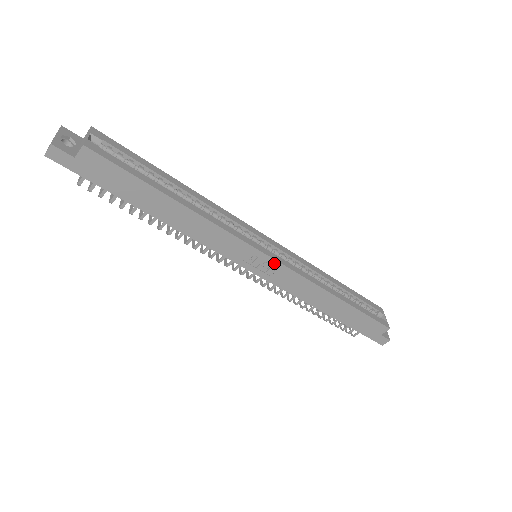
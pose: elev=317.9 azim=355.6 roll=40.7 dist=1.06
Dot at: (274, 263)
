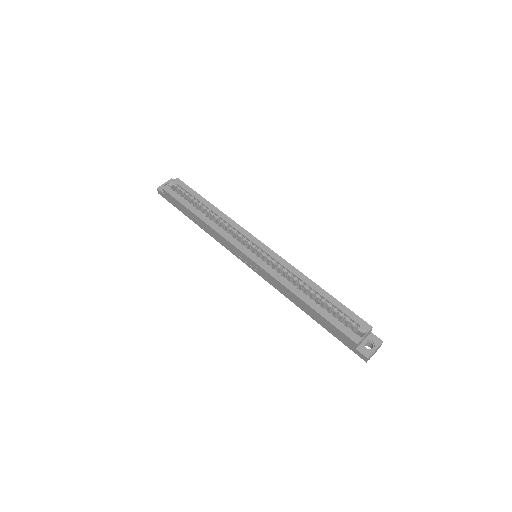
Dot at: (252, 261)
